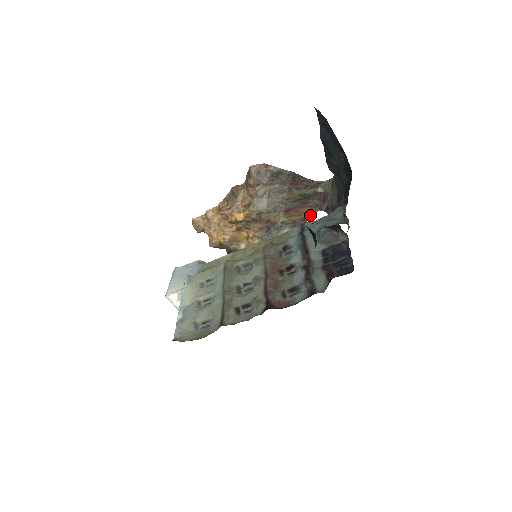
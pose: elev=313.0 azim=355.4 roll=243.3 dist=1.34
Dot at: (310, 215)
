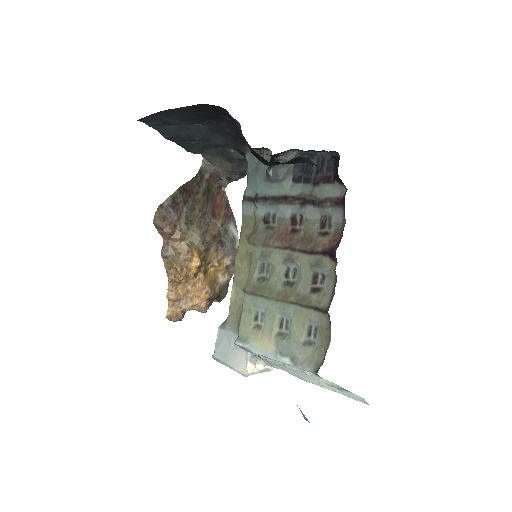
Dot at: (225, 199)
